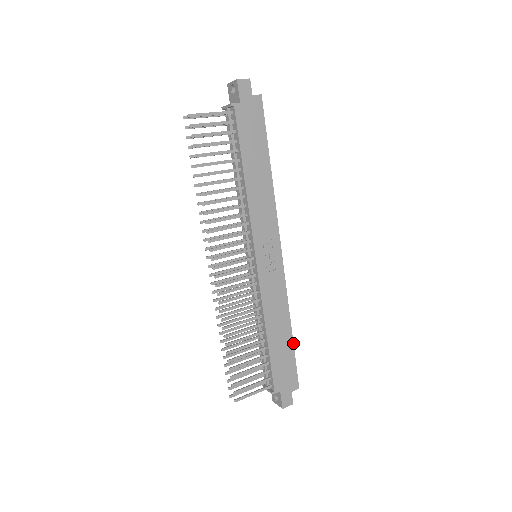
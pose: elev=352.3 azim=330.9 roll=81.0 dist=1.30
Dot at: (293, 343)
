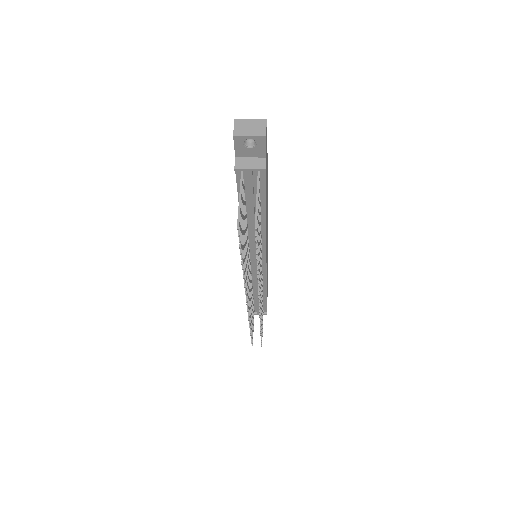
Dot at: occluded
